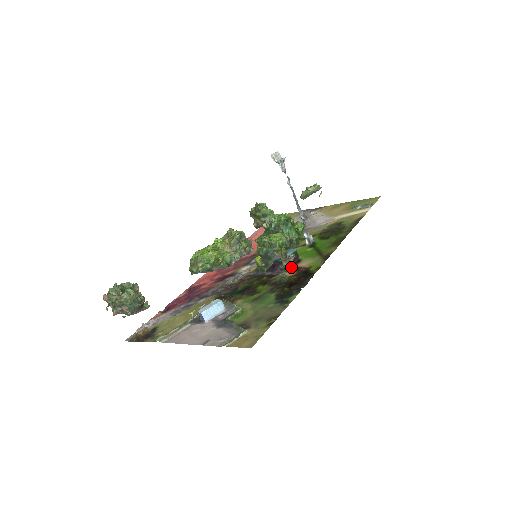
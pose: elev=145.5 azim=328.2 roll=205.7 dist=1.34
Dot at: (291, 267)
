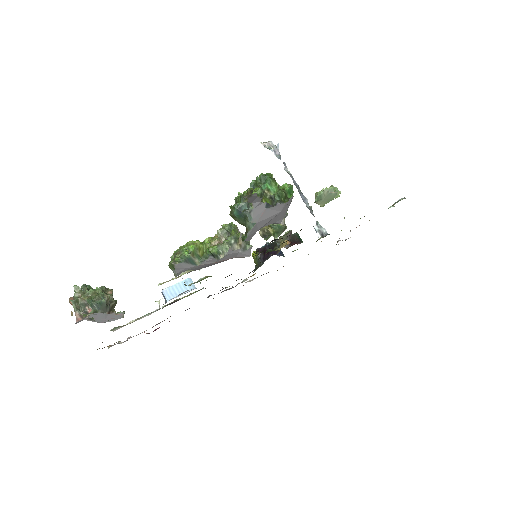
Dot at: (284, 241)
